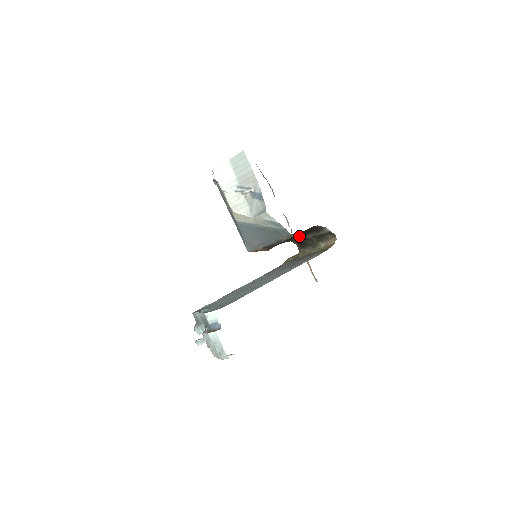
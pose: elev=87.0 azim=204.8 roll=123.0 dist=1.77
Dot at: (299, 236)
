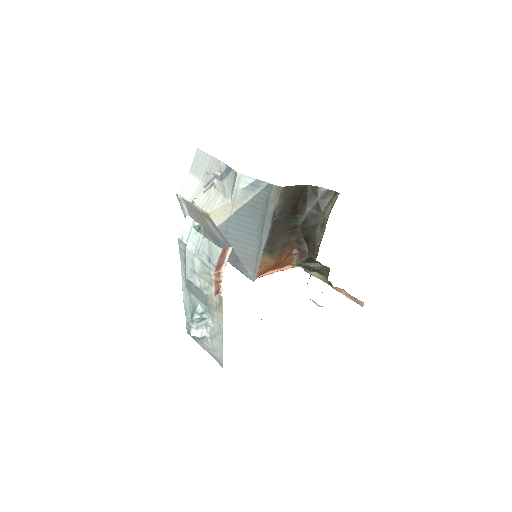
Dot at: (296, 212)
